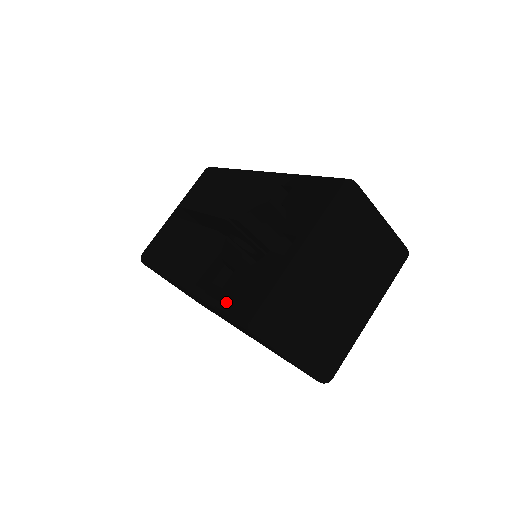
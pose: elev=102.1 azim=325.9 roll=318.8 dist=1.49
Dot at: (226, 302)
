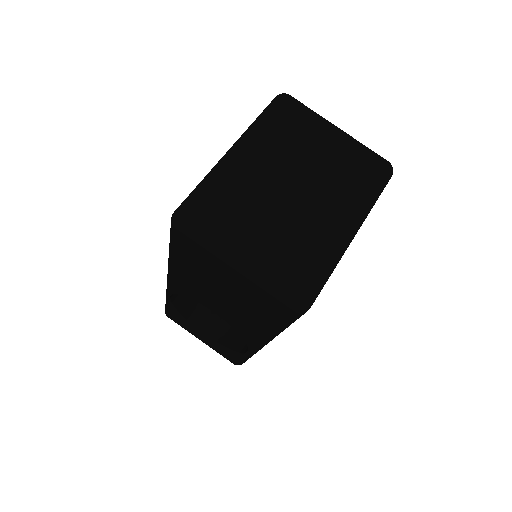
Dot at: occluded
